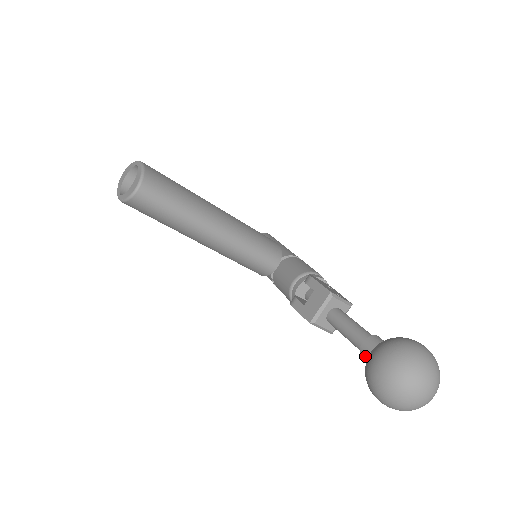
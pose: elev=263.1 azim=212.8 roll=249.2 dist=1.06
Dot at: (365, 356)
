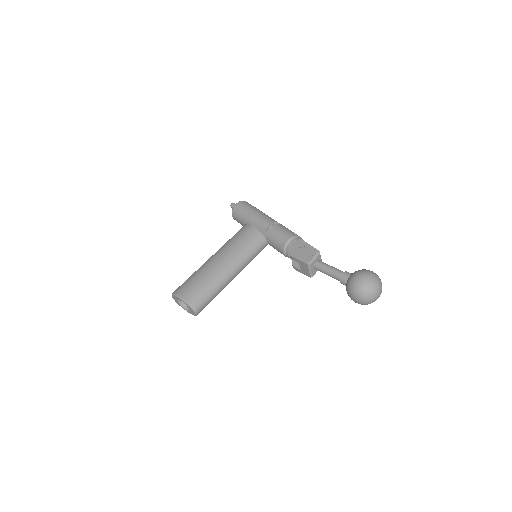
Dot at: occluded
